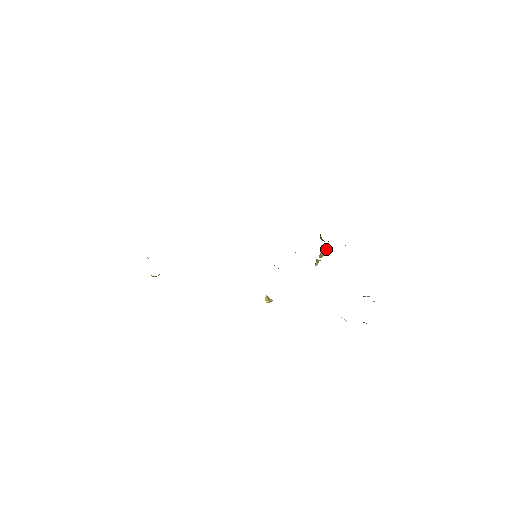
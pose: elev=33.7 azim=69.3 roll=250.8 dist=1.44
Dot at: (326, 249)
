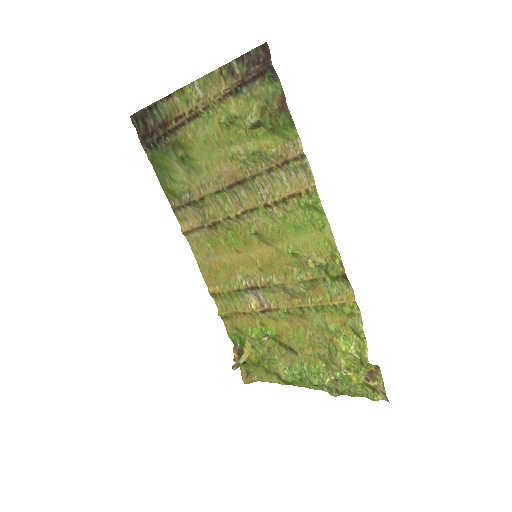
Dot at: (244, 359)
